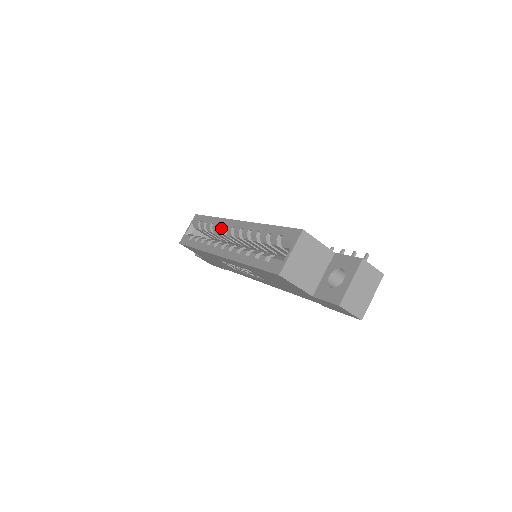
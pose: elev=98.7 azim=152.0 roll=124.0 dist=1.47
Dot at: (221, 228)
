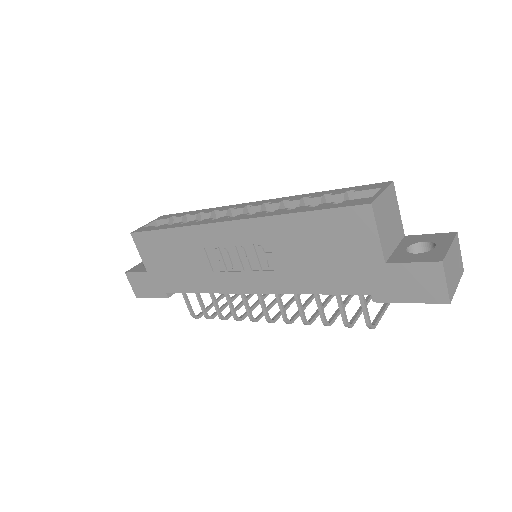
Dot at: (223, 210)
